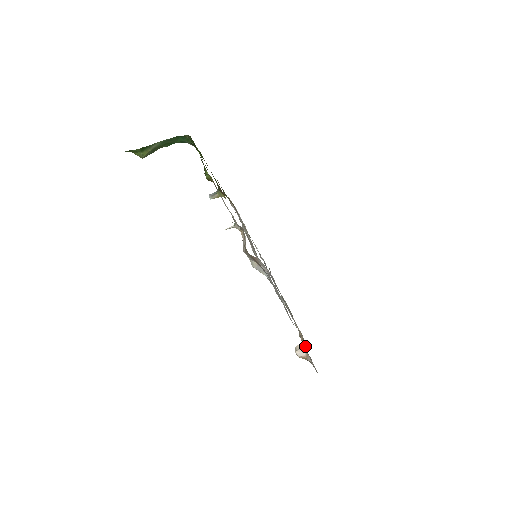
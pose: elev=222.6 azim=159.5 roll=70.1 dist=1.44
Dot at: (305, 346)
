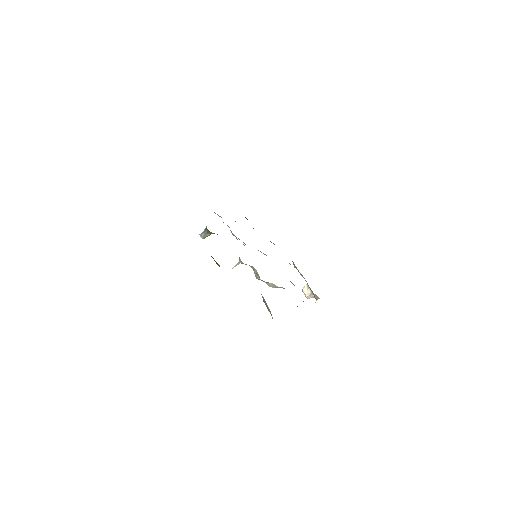
Dot at: (316, 298)
